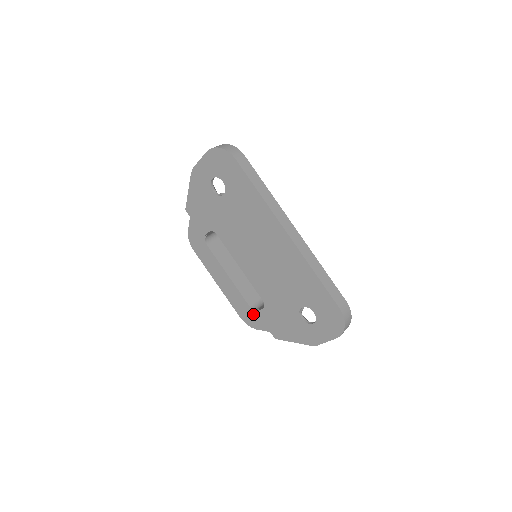
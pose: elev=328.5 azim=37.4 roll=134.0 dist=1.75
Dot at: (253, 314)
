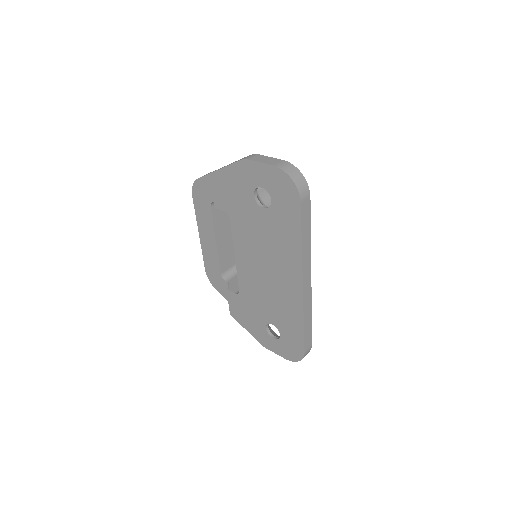
Dot at: (220, 280)
